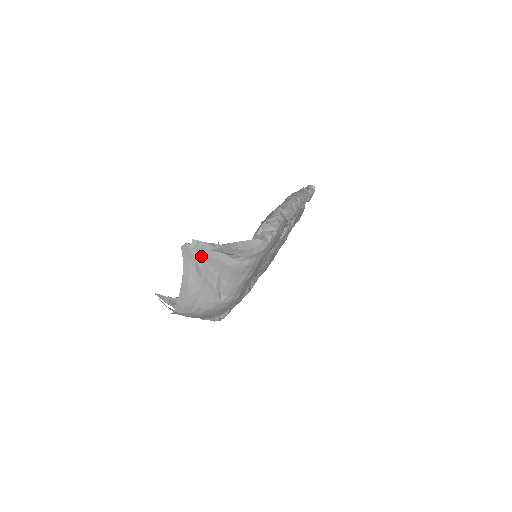
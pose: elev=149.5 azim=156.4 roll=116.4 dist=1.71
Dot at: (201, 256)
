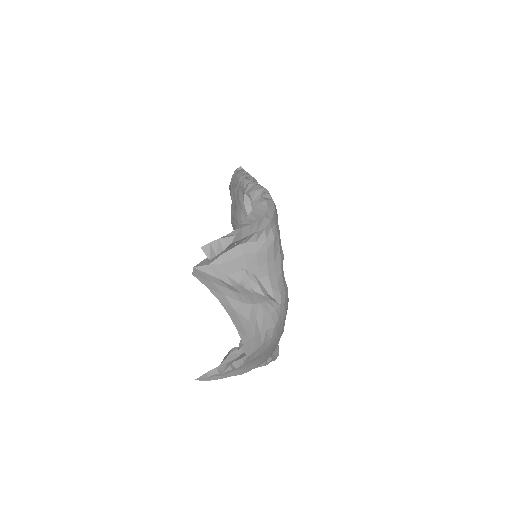
Dot at: (220, 270)
